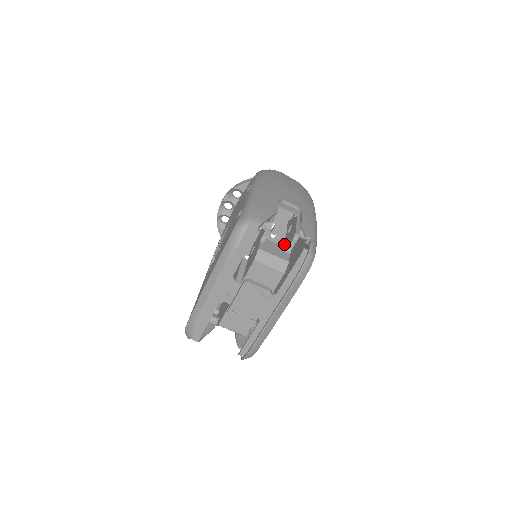
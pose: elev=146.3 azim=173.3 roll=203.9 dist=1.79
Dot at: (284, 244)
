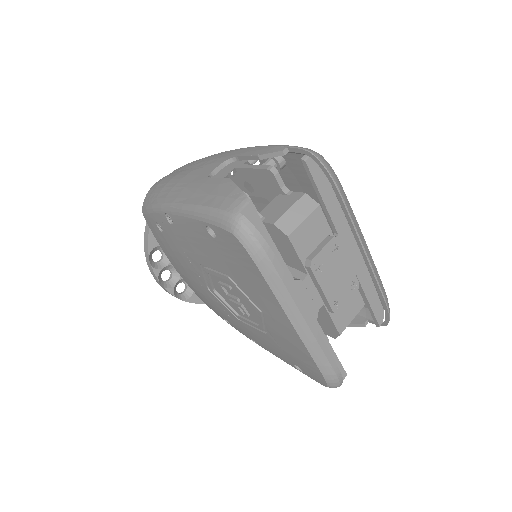
Dot at: occluded
